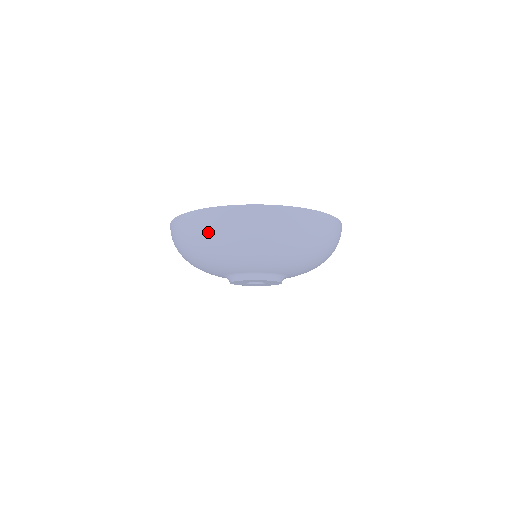
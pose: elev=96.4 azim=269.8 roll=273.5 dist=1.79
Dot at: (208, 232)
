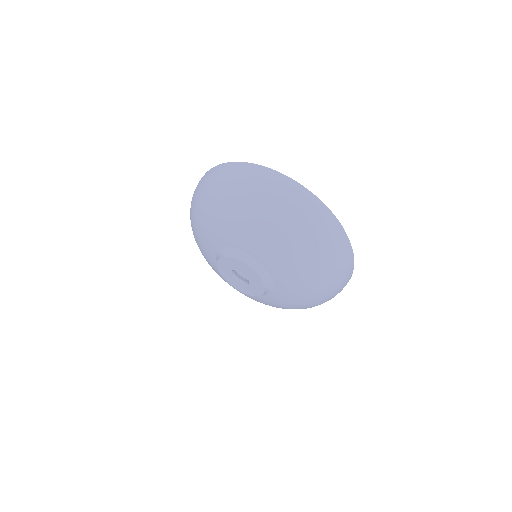
Dot at: (214, 182)
